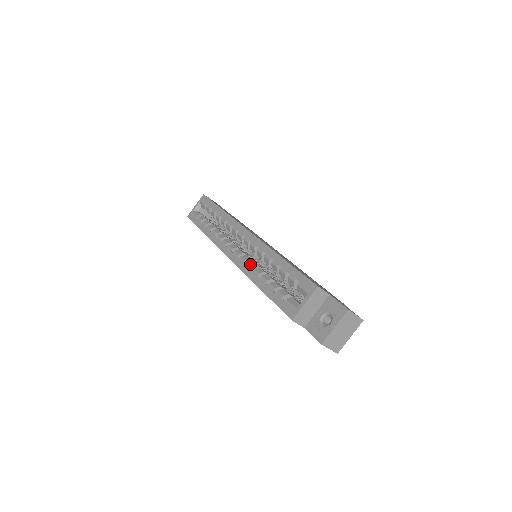
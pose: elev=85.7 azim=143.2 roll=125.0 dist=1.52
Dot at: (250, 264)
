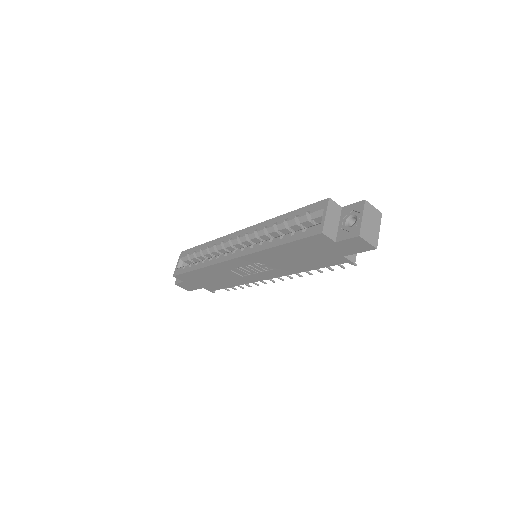
Dot at: (257, 243)
